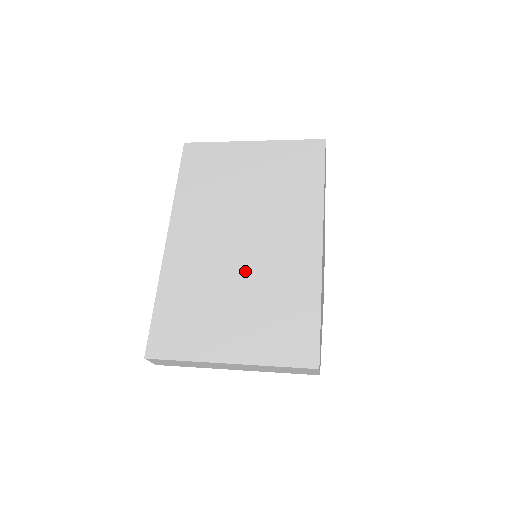
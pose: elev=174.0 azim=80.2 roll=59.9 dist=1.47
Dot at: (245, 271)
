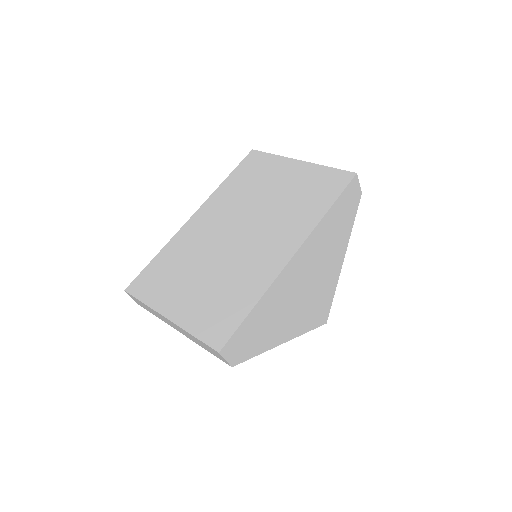
Dot at: (224, 256)
